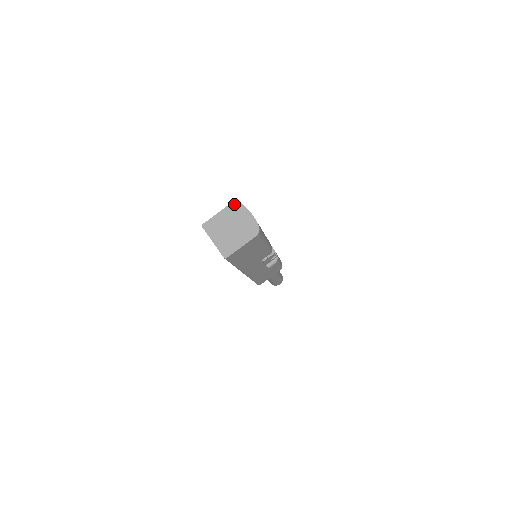
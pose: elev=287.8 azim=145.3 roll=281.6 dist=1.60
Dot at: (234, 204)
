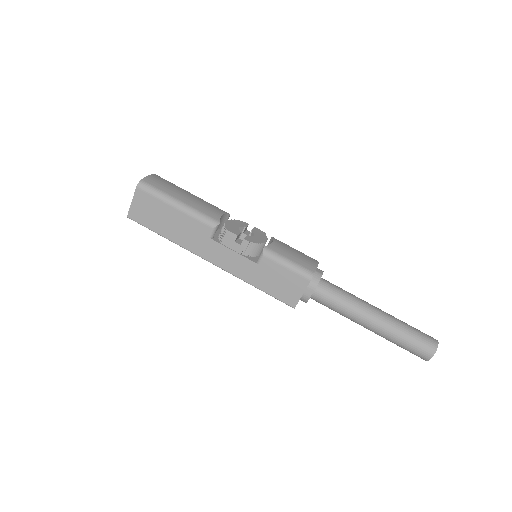
Dot at: occluded
